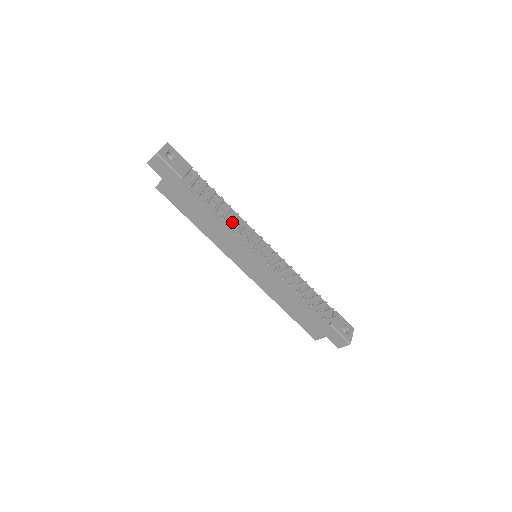
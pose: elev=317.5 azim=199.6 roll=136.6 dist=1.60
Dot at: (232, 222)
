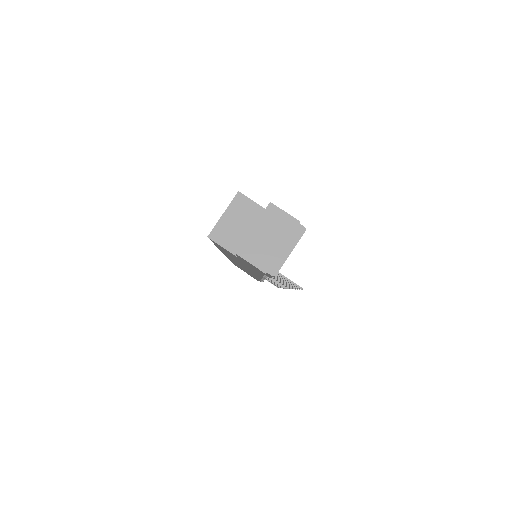
Dot at: occluded
